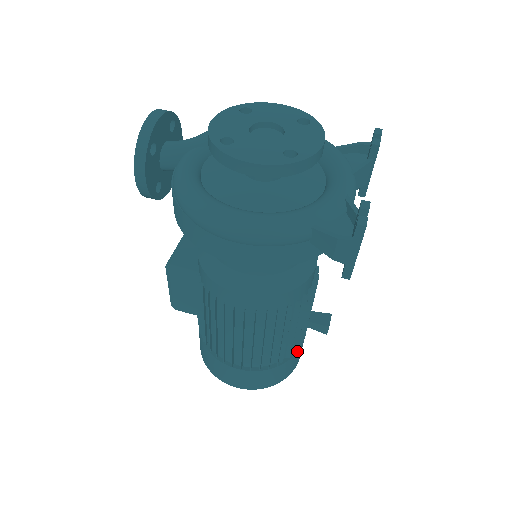
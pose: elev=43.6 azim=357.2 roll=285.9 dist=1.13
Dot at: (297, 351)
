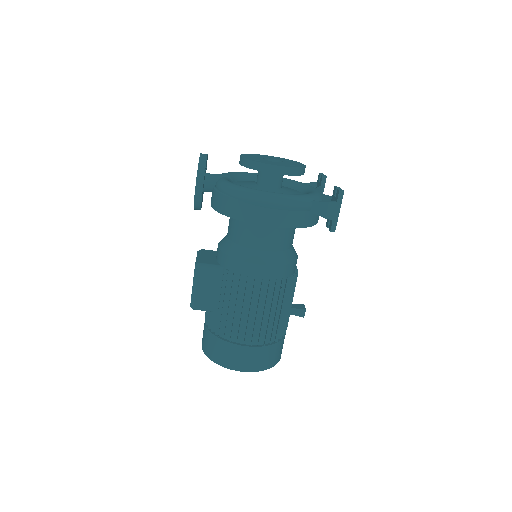
Dot at: (284, 335)
